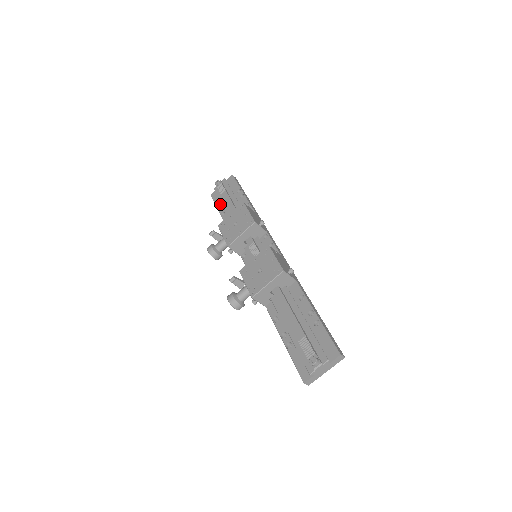
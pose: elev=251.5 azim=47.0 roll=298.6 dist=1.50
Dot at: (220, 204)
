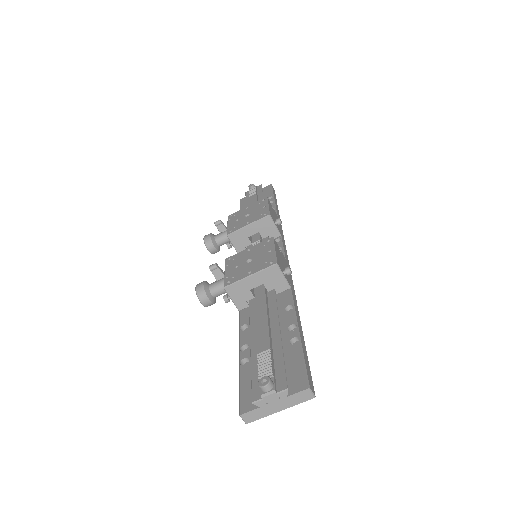
Dot at: occluded
